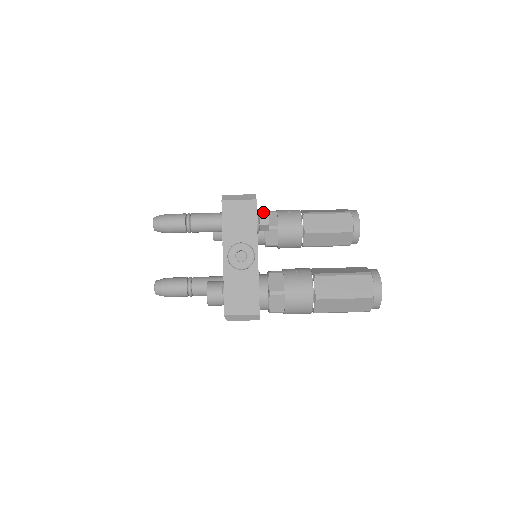
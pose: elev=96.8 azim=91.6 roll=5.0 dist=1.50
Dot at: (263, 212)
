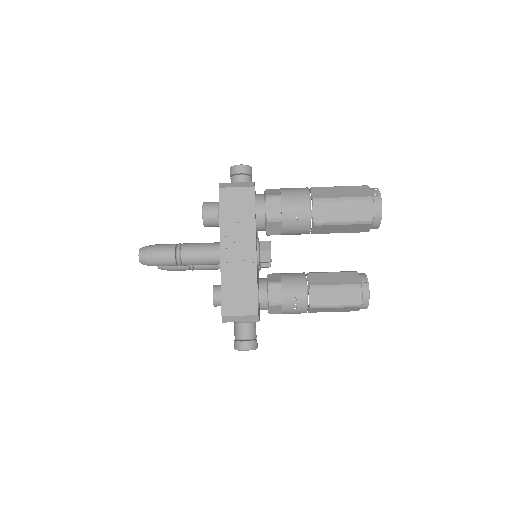
Dot at: (264, 256)
